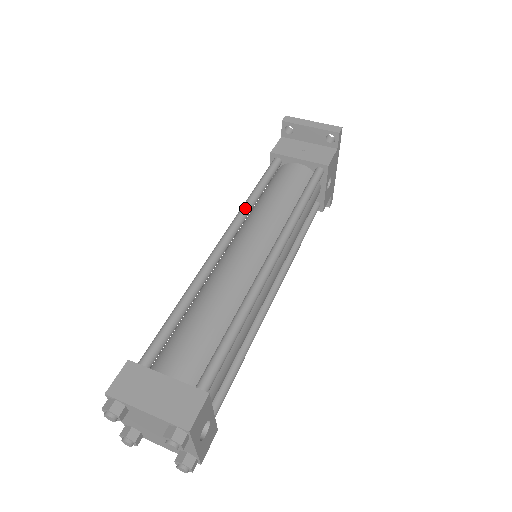
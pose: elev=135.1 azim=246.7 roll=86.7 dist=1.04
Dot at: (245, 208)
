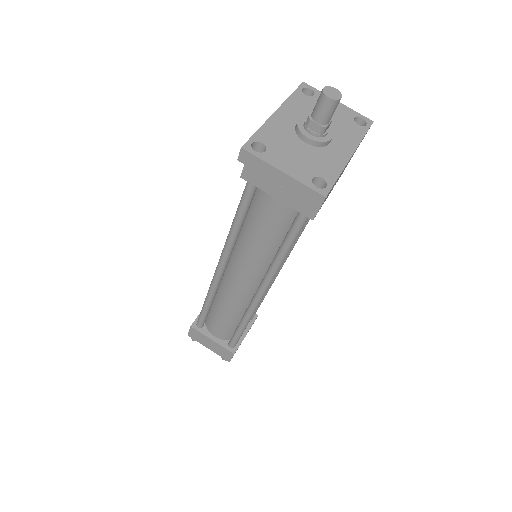
Dot at: (229, 245)
